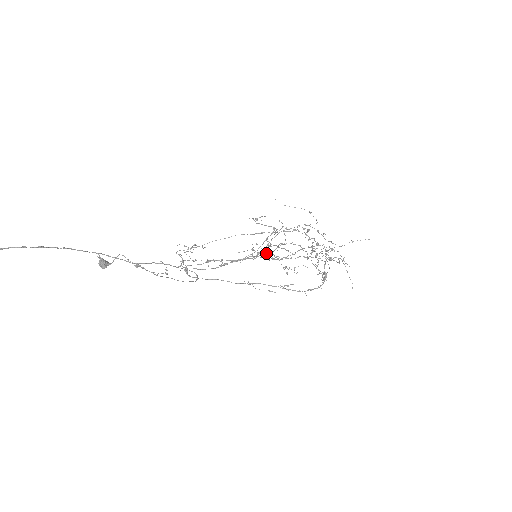
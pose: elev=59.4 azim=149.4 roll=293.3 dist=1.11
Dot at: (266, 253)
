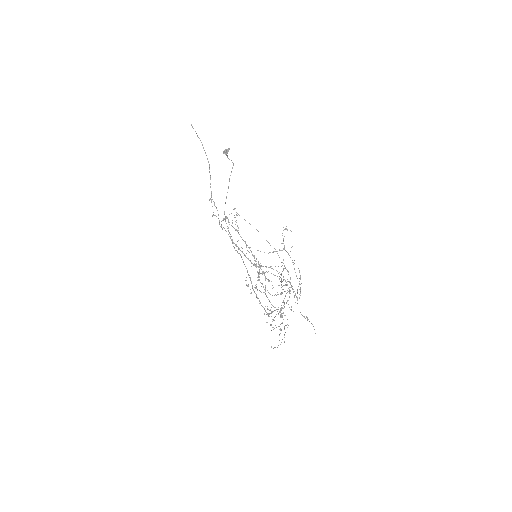
Dot at: occluded
